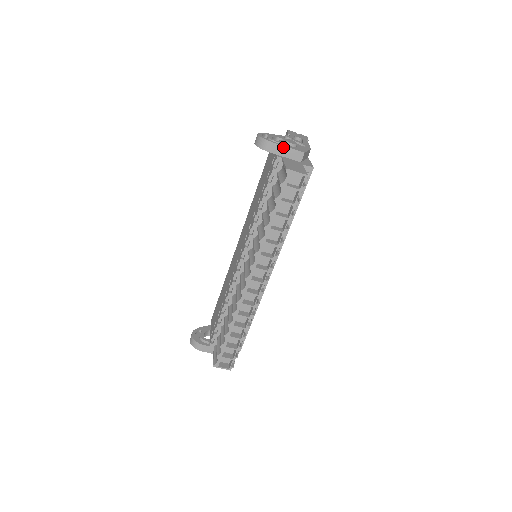
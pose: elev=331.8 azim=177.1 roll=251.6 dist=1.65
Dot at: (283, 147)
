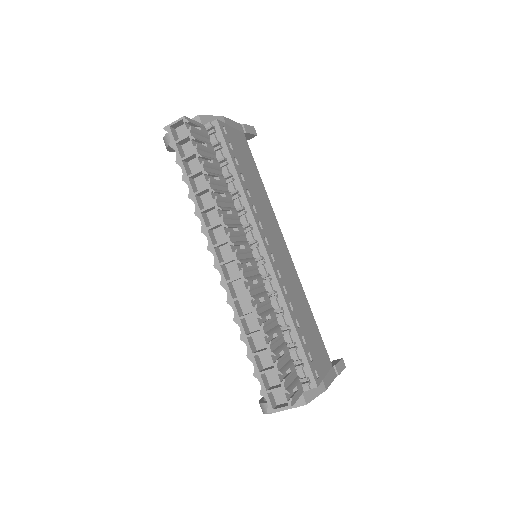
Dot at: occluded
